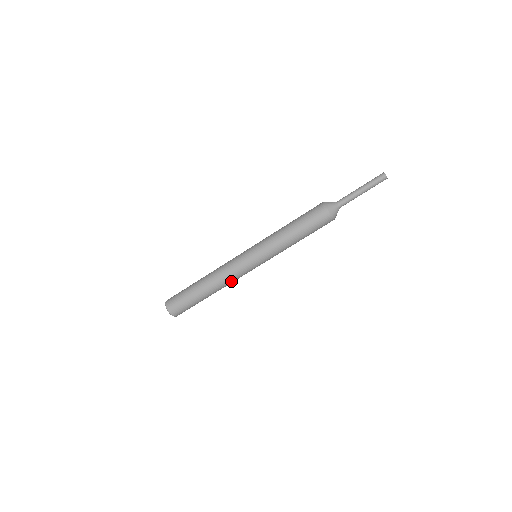
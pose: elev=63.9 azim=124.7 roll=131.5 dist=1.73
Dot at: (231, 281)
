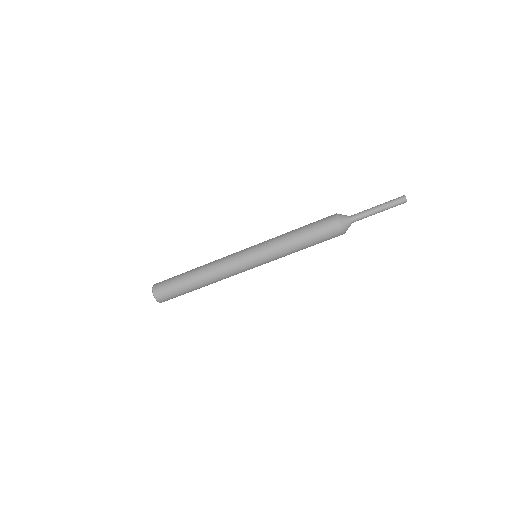
Dot at: (223, 275)
